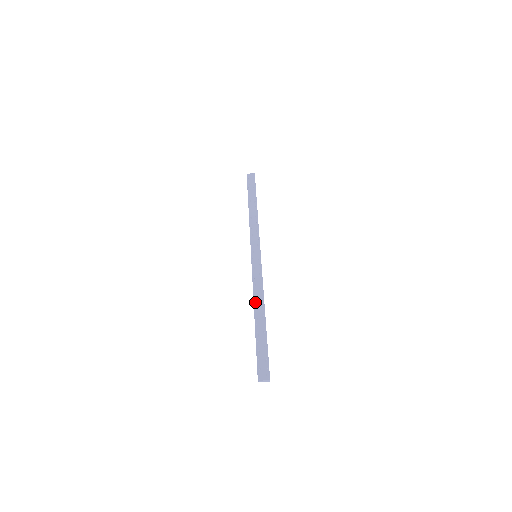
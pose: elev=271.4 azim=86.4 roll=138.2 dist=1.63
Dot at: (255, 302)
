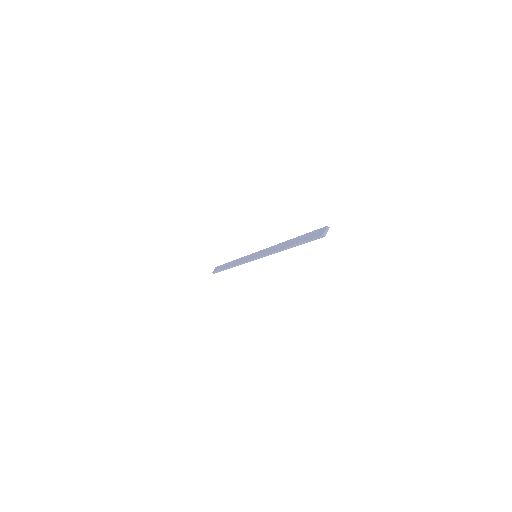
Dot at: (278, 249)
